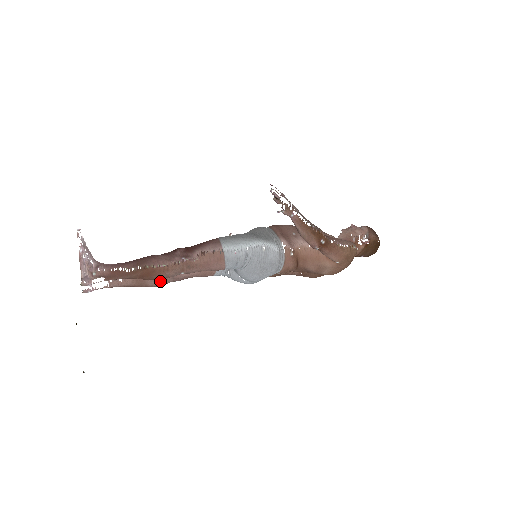
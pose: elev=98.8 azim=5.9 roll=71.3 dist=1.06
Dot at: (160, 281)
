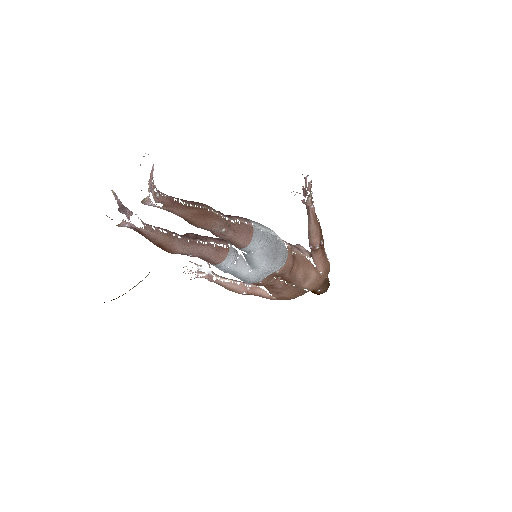
Dot at: (184, 246)
